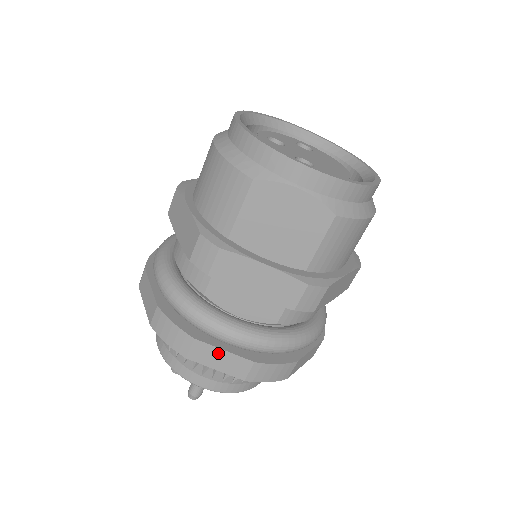
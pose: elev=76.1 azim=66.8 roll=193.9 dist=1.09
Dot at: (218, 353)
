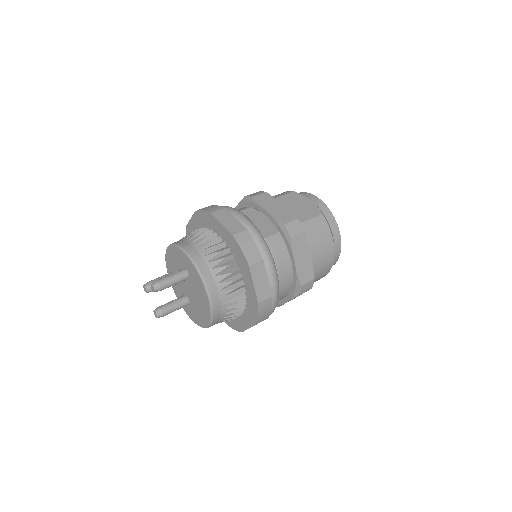
Dot at: (230, 218)
